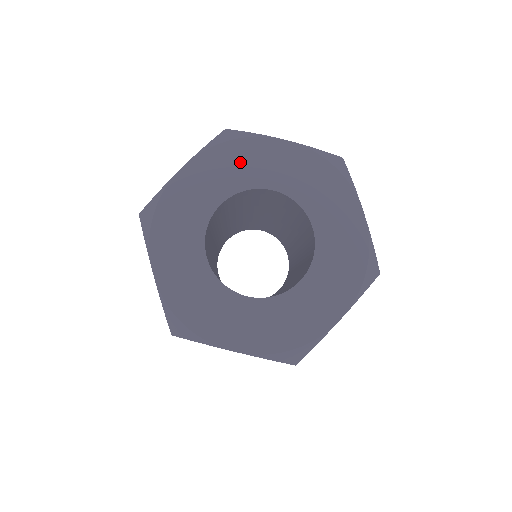
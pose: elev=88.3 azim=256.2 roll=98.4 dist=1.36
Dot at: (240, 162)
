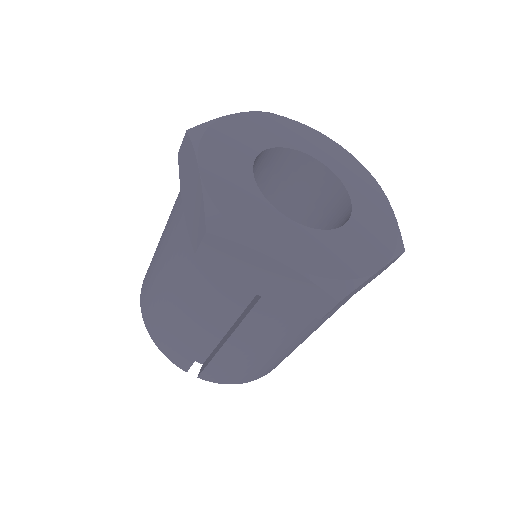
Dot at: (286, 130)
